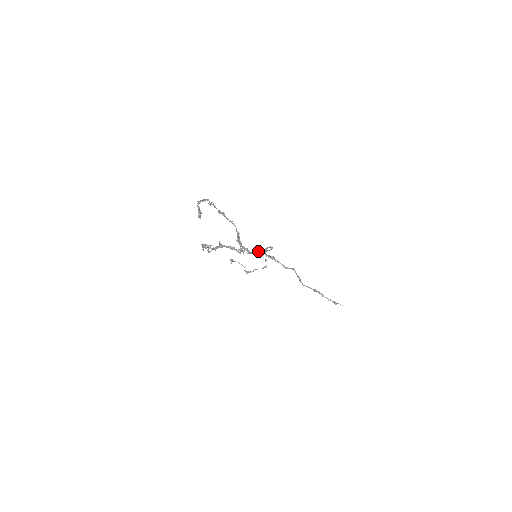
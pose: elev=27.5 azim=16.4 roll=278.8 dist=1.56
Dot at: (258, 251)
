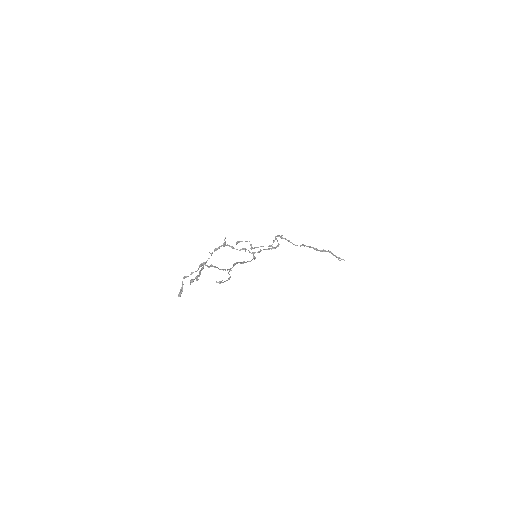
Dot at: occluded
